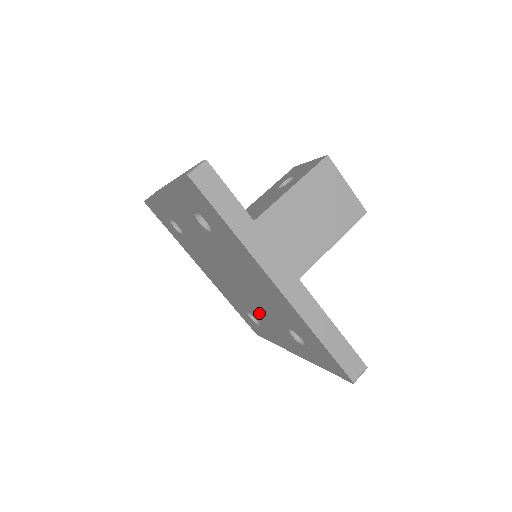
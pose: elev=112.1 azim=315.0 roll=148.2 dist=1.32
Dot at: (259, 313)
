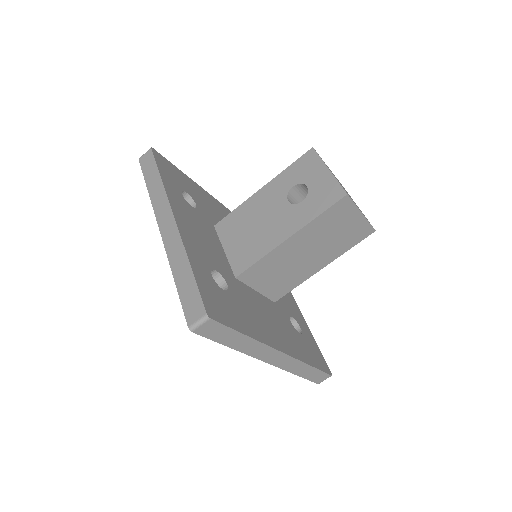
Dot at: occluded
